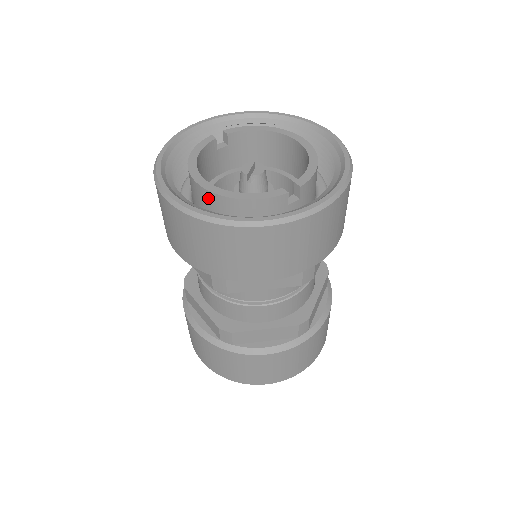
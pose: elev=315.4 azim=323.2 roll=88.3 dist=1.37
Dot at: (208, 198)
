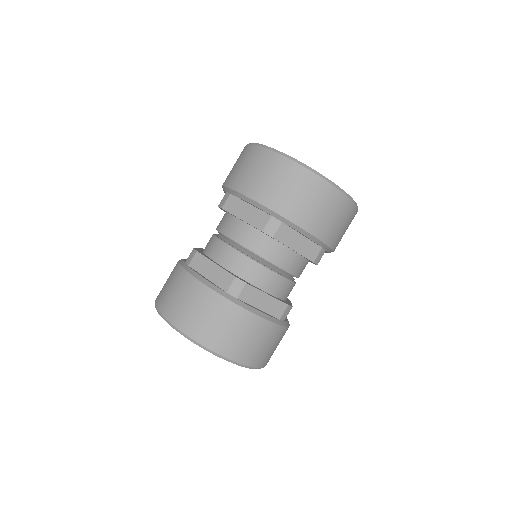
Dot at: occluded
